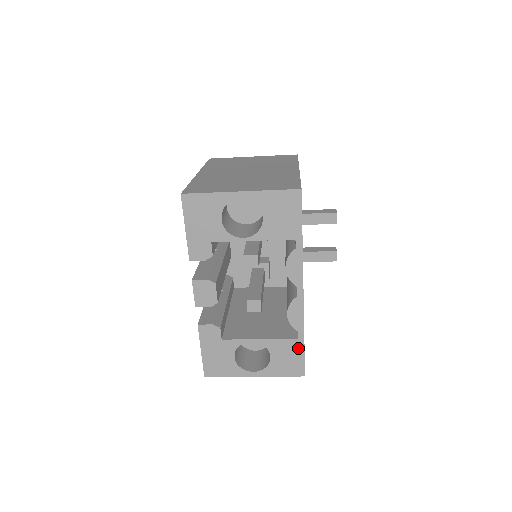
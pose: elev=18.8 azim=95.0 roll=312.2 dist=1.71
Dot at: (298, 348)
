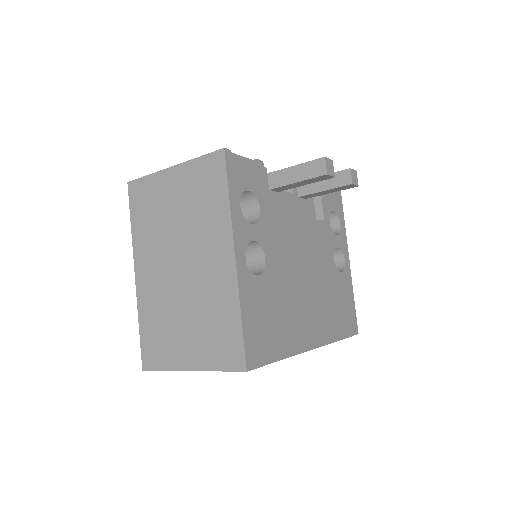
Dot at: occluded
